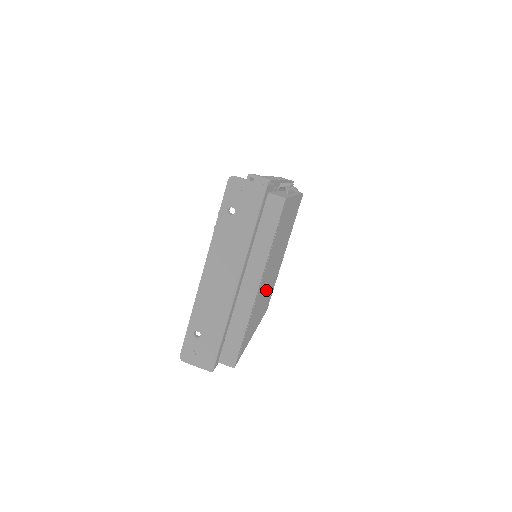
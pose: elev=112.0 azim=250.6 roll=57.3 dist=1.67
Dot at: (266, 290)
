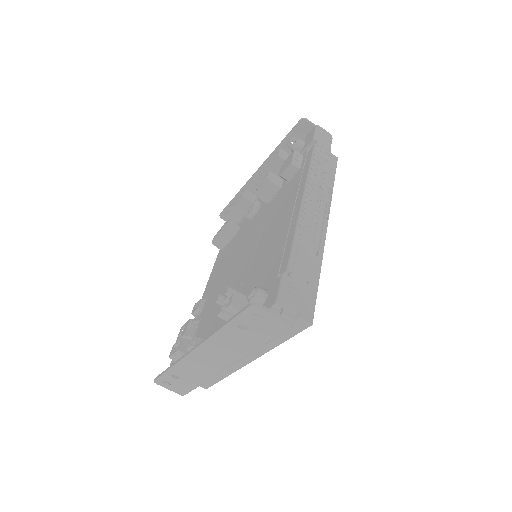
Dot at: occluded
